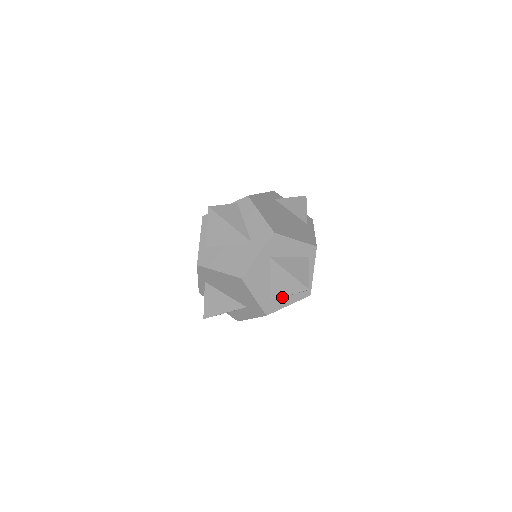
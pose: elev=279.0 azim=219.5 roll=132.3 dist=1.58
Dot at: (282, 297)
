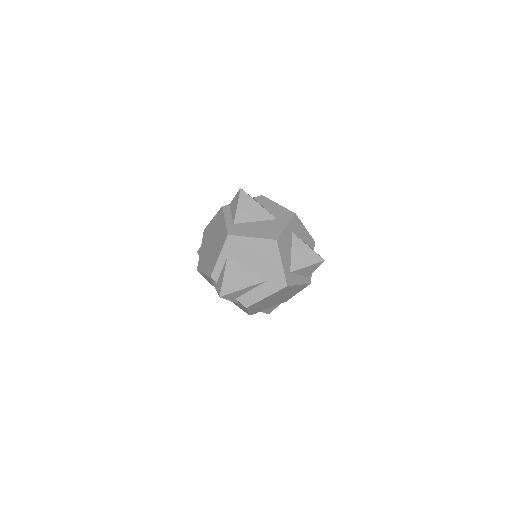
Dot at: (296, 274)
